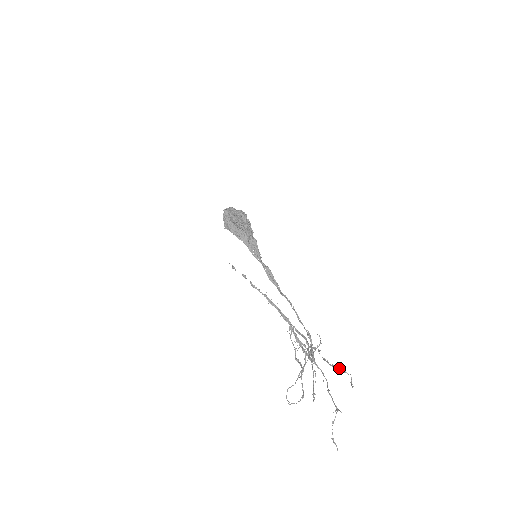
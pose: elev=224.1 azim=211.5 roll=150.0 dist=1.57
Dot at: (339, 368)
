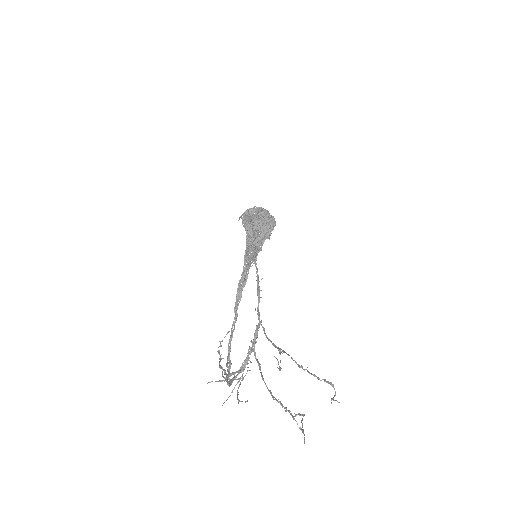
Dot at: occluded
